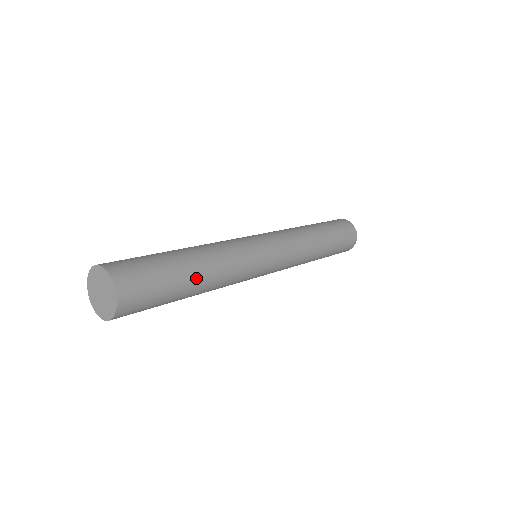
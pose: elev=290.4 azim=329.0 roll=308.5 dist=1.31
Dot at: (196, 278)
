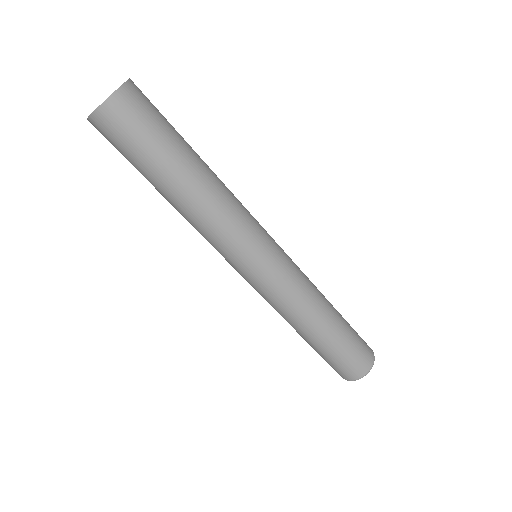
Dot at: (179, 182)
